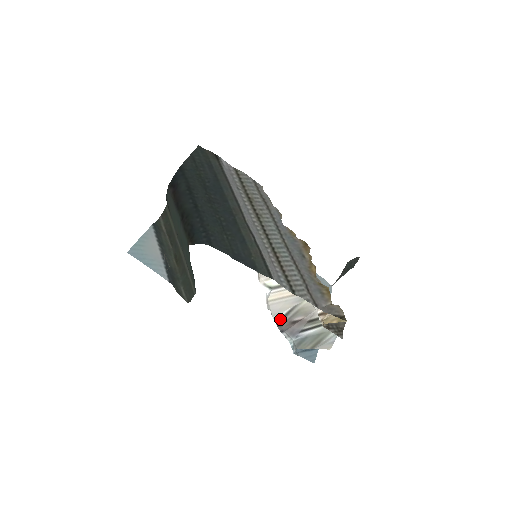
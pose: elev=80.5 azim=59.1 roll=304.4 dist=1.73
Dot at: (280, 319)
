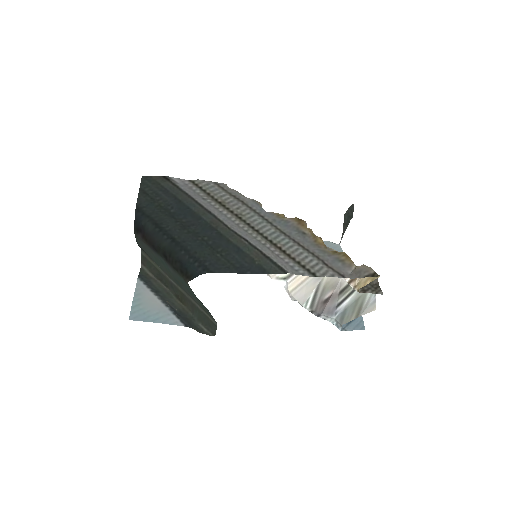
Dot at: (310, 305)
